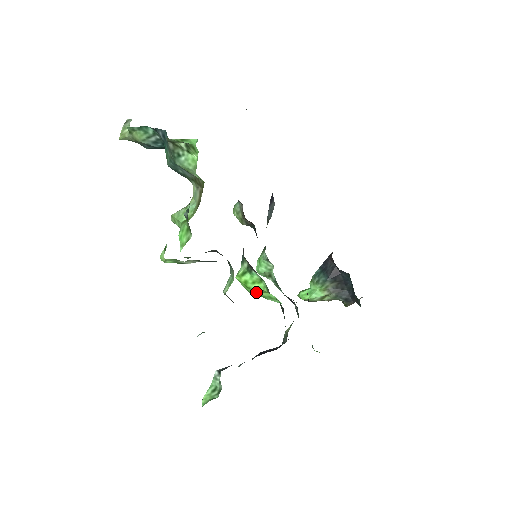
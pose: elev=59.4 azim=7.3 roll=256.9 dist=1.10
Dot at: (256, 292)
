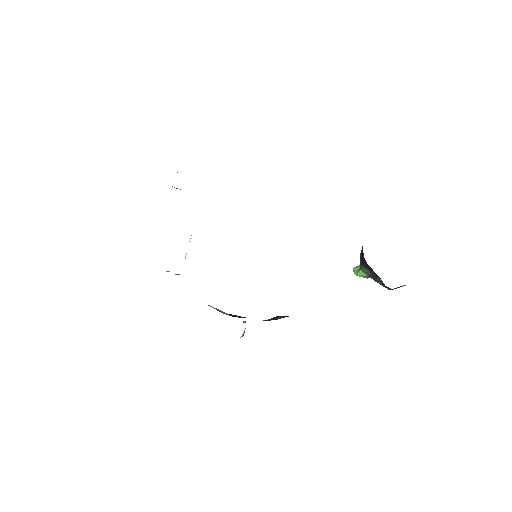
Dot at: occluded
